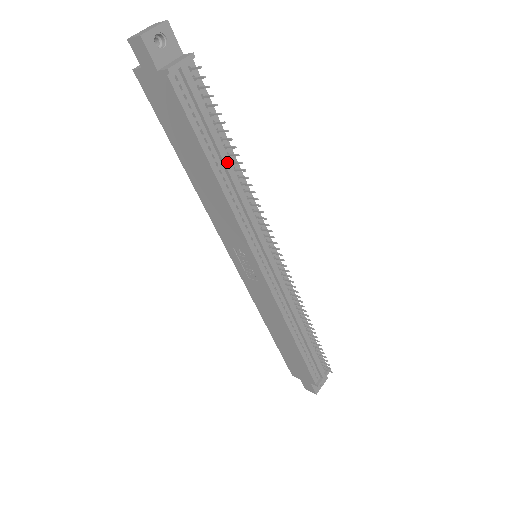
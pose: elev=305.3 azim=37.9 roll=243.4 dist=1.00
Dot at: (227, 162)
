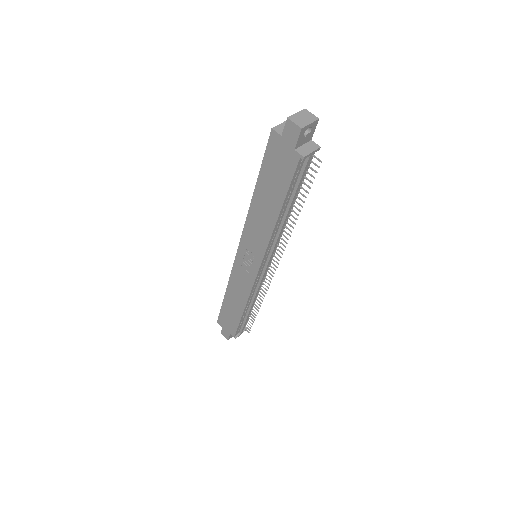
Dot at: (290, 210)
